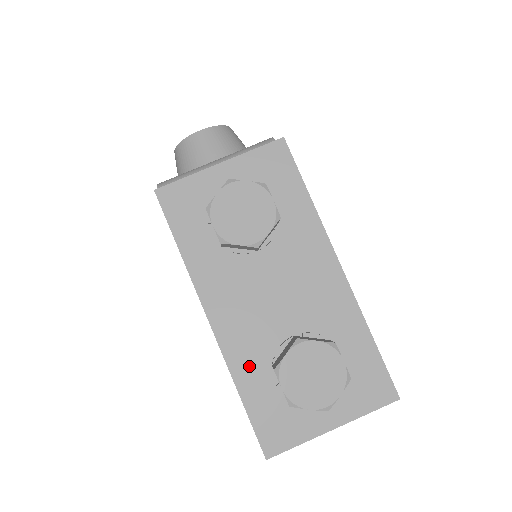
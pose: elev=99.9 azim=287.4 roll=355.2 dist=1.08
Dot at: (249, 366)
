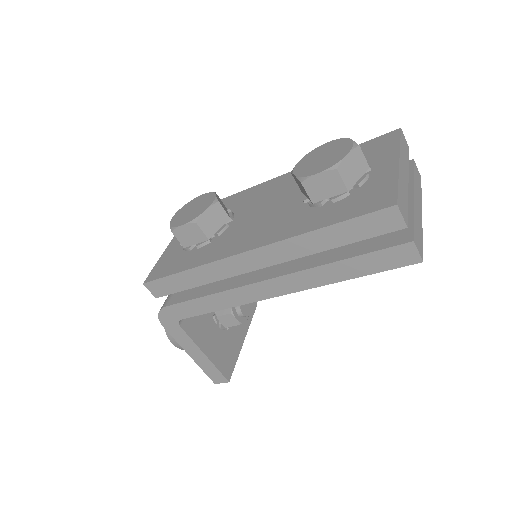
Dot at: (303, 222)
